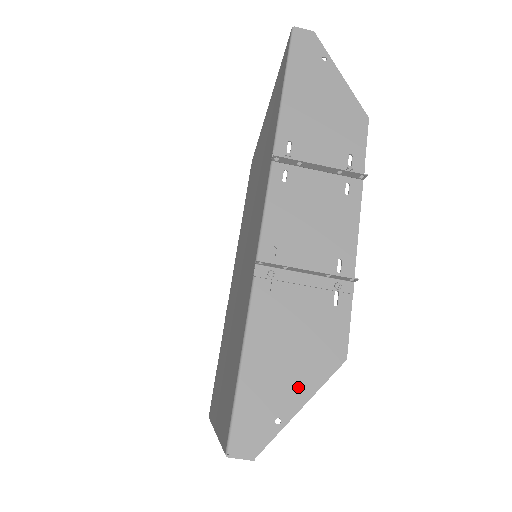
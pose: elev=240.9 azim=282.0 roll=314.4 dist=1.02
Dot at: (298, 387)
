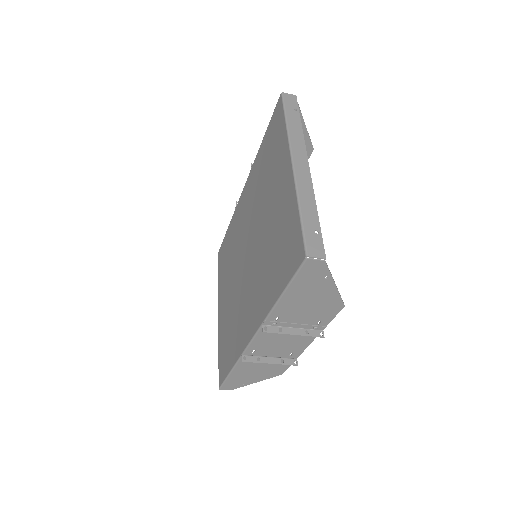
Dot at: (255, 379)
